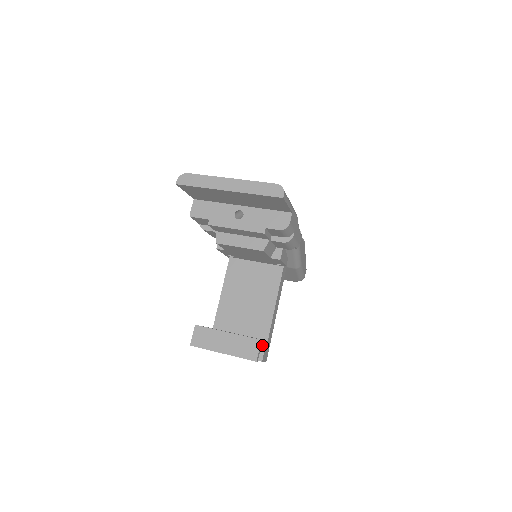
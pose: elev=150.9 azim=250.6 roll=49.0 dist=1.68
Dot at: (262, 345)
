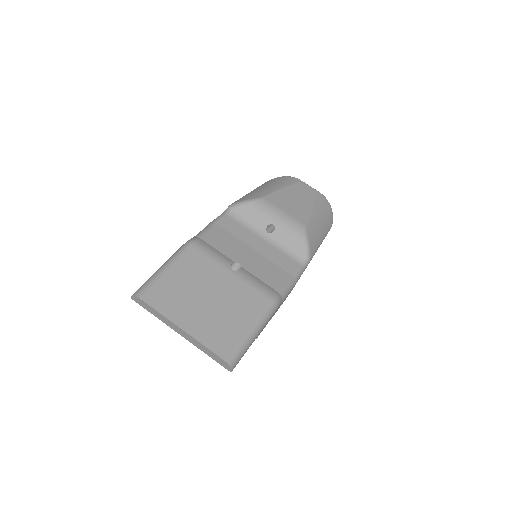
Dot at: occluded
